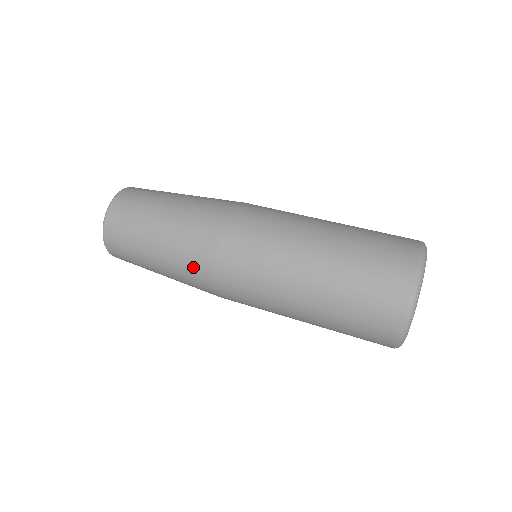
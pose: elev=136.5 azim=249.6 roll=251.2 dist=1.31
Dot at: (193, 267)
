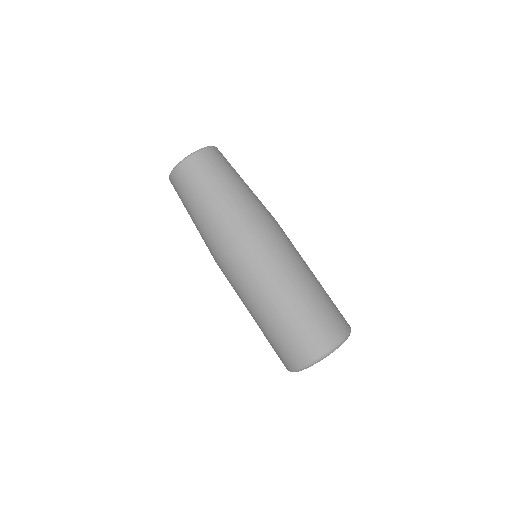
Dot at: (216, 238)
